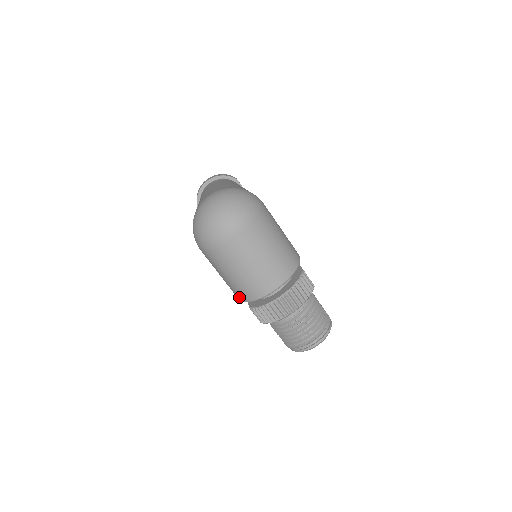
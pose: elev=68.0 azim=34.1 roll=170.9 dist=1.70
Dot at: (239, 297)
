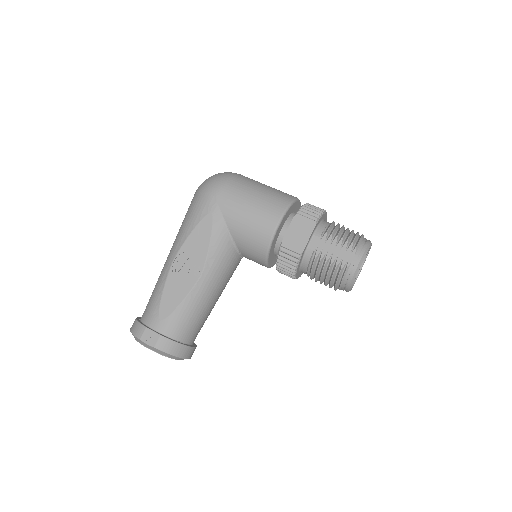
Dot at: (280, 206)
